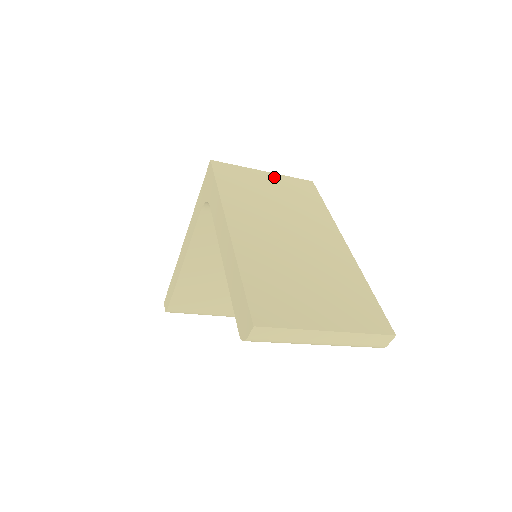
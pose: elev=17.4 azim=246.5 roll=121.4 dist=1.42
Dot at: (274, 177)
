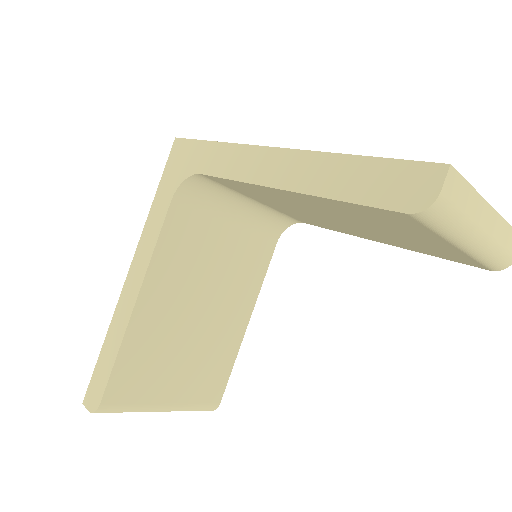
Dot at: occluded
